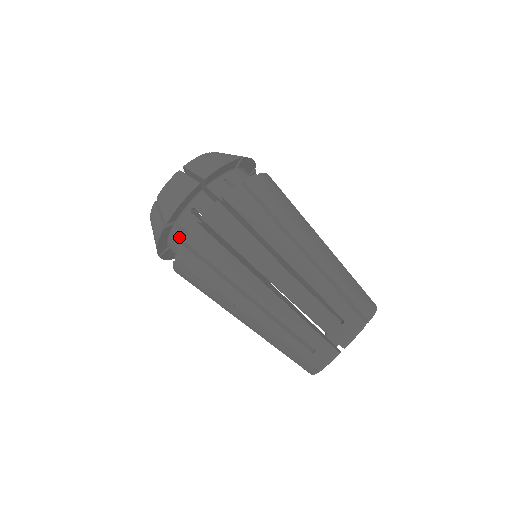
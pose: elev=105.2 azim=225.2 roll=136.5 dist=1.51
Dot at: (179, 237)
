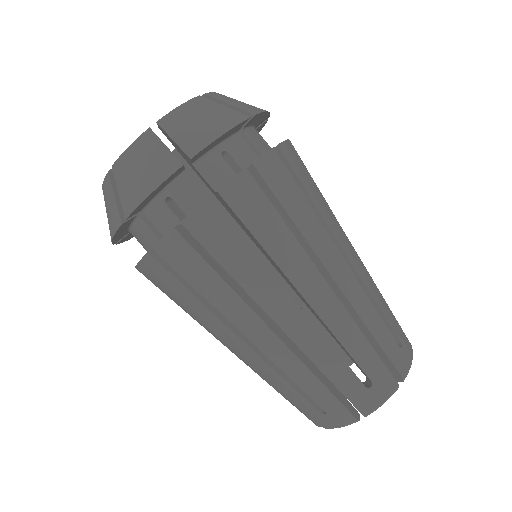
Dot at: (145, 233)
